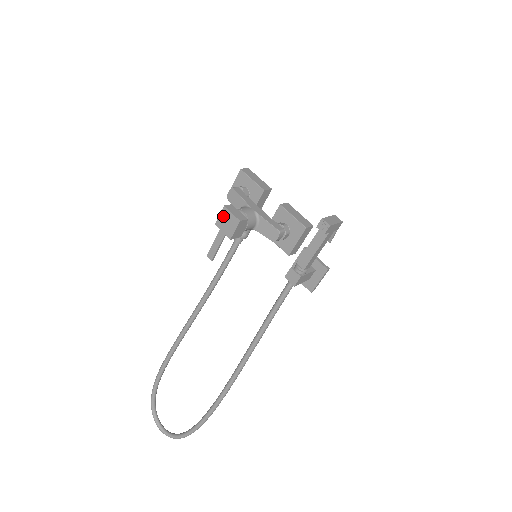
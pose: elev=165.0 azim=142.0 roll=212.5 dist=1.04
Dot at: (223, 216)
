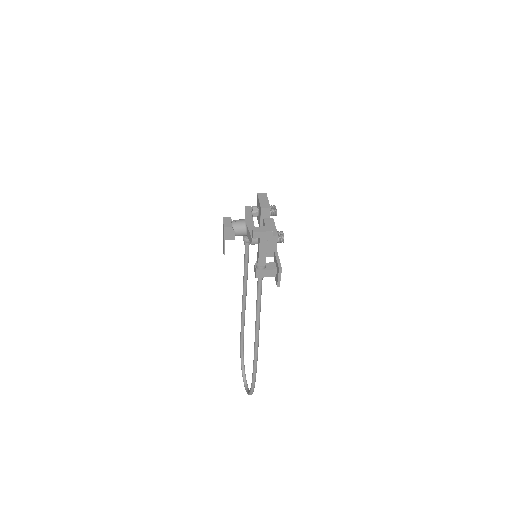
Dot at: occluded
